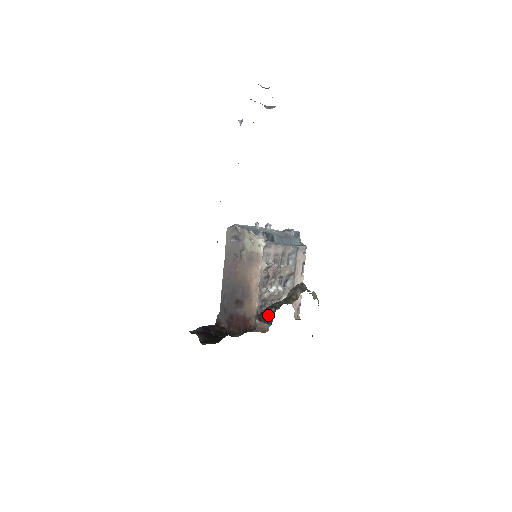
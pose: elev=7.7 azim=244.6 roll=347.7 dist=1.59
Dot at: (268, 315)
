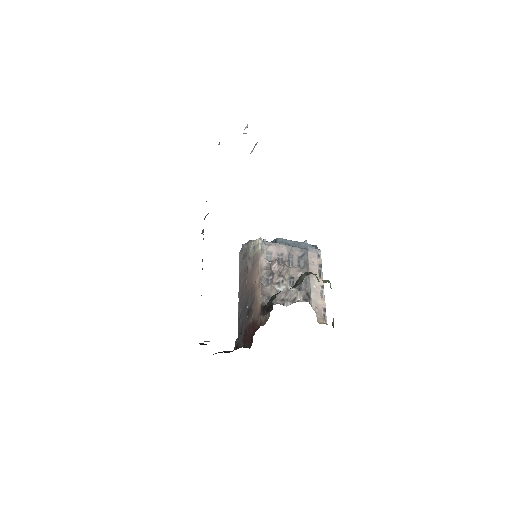
Dot at: (269, 303)
